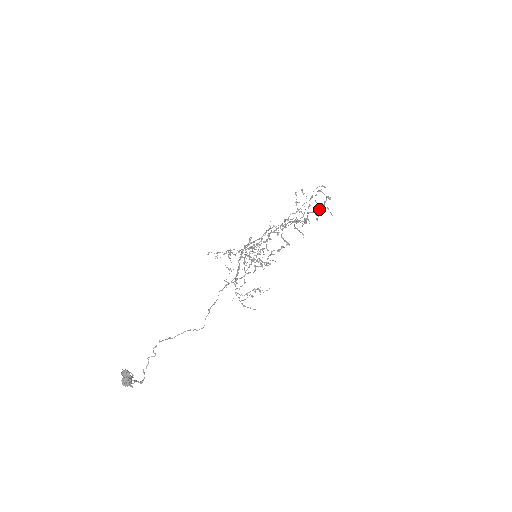
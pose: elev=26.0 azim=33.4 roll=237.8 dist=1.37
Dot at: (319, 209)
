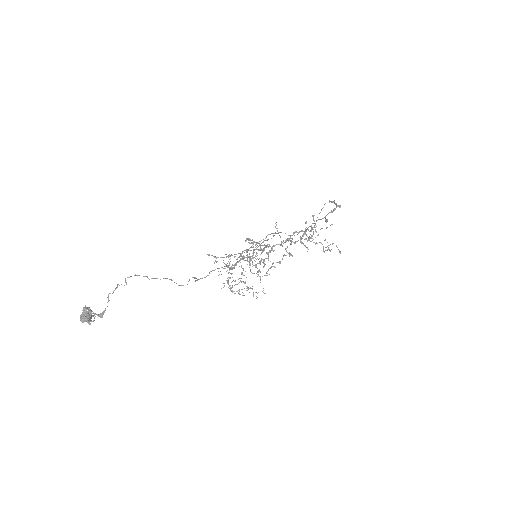
Dot at: occluded
